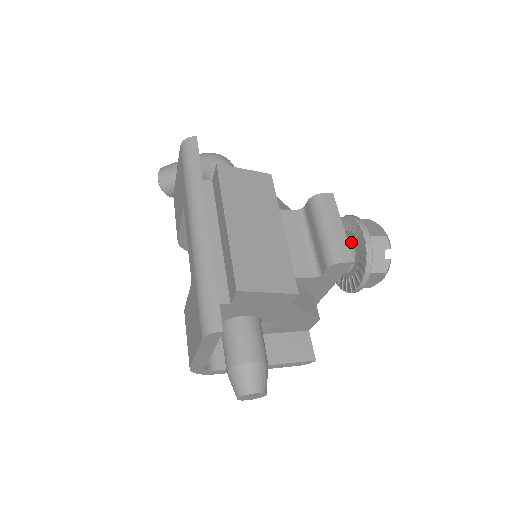
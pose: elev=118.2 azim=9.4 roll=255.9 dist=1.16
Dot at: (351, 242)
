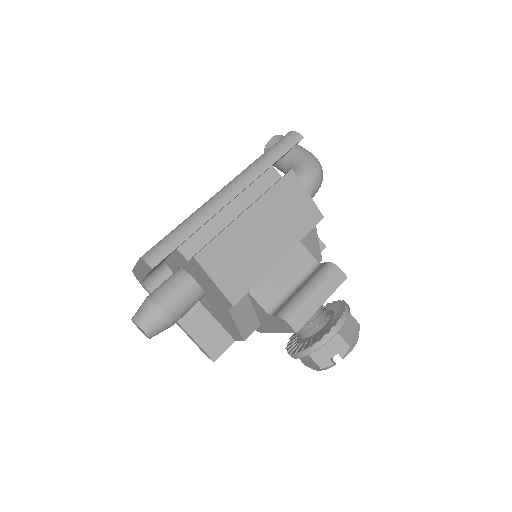
Dot at: (325, 322)
